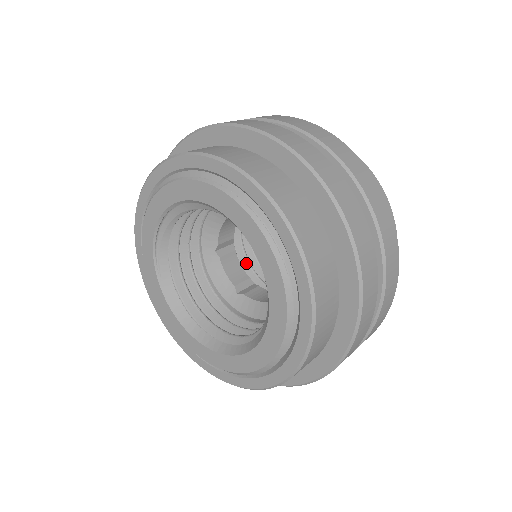
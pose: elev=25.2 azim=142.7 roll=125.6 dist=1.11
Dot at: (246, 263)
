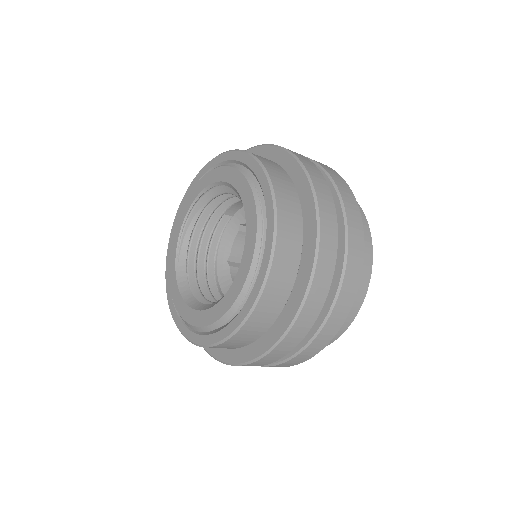
Dot at: occluded
